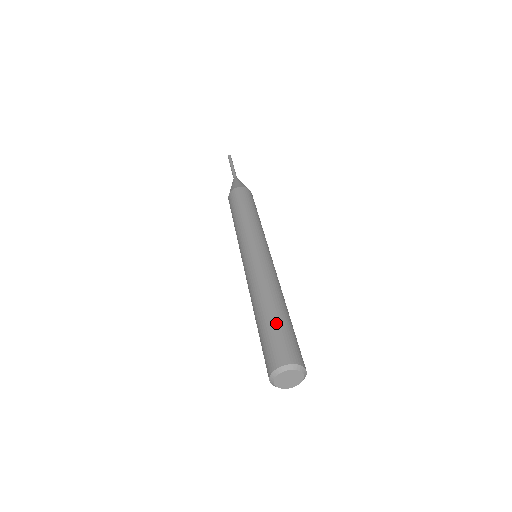
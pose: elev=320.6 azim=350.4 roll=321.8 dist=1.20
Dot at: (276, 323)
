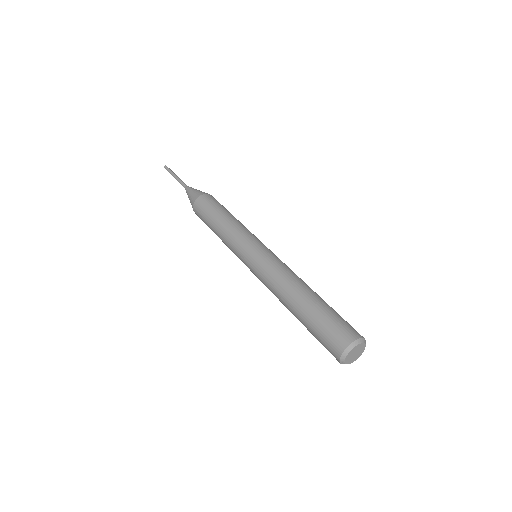
Dot at: (323, 308)
